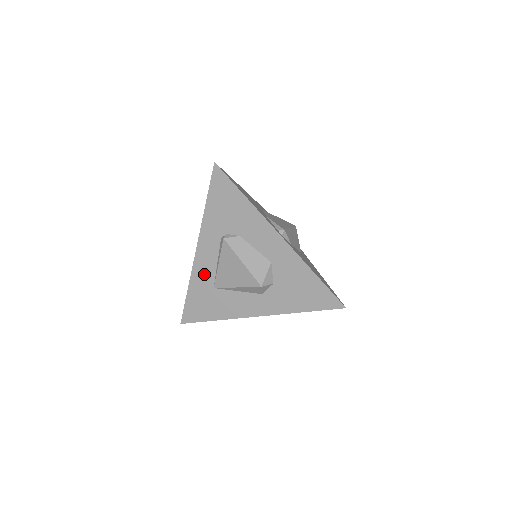
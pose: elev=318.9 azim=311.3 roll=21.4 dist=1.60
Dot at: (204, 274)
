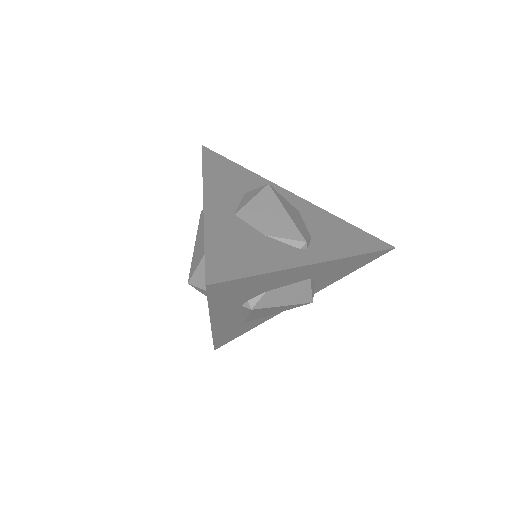
Dot at: (229, 326)
